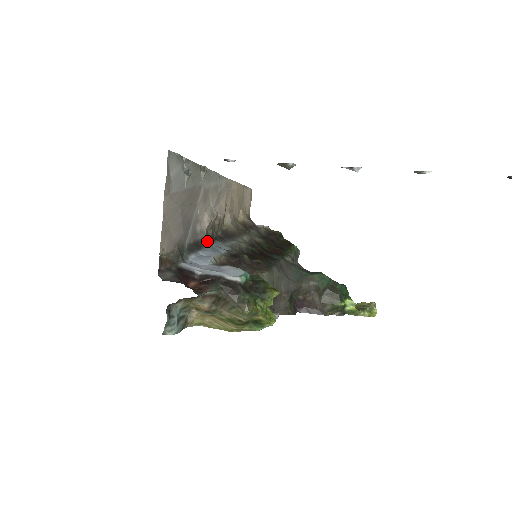
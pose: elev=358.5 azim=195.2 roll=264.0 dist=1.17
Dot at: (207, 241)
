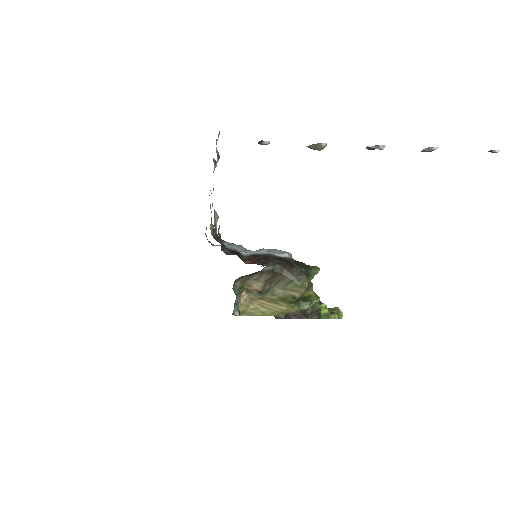
Dot at: occluded
